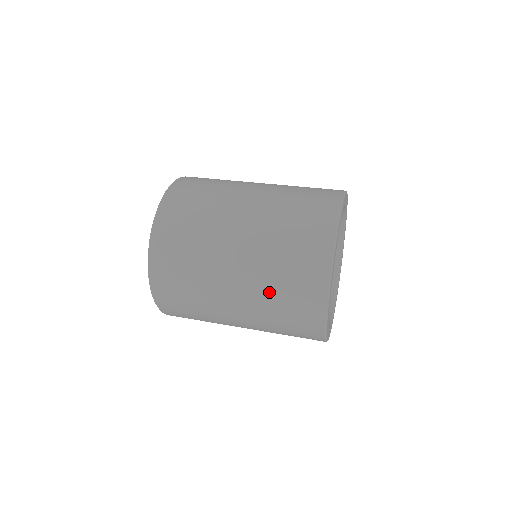
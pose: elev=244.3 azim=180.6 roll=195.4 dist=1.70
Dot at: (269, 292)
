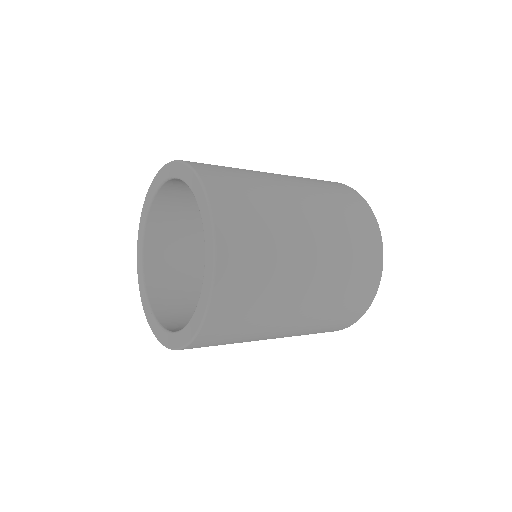
Dot at: (322, 320)
